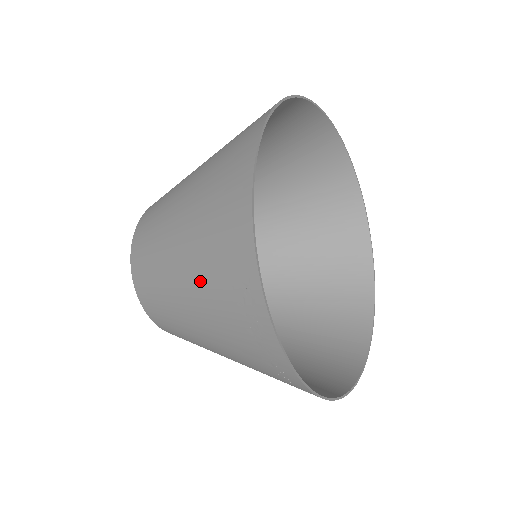
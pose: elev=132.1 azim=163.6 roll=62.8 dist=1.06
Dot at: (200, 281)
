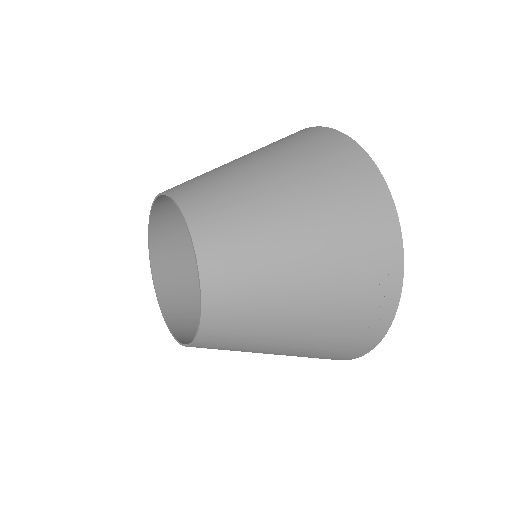
Dot at: (315, 198)
